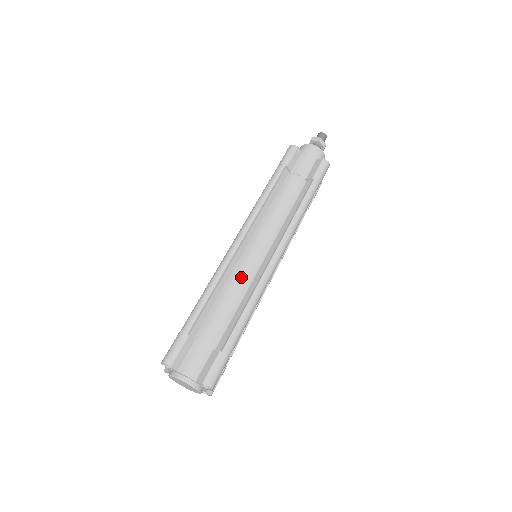
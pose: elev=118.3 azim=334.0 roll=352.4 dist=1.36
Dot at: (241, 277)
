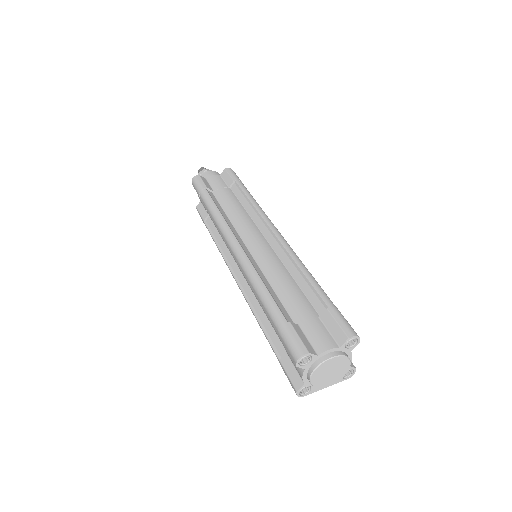
Dot at: (269, 262)
